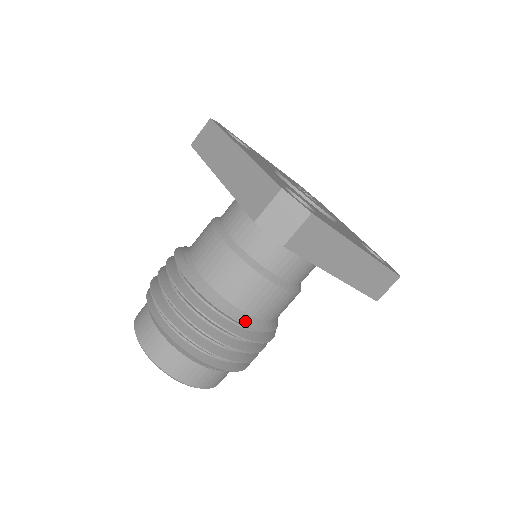
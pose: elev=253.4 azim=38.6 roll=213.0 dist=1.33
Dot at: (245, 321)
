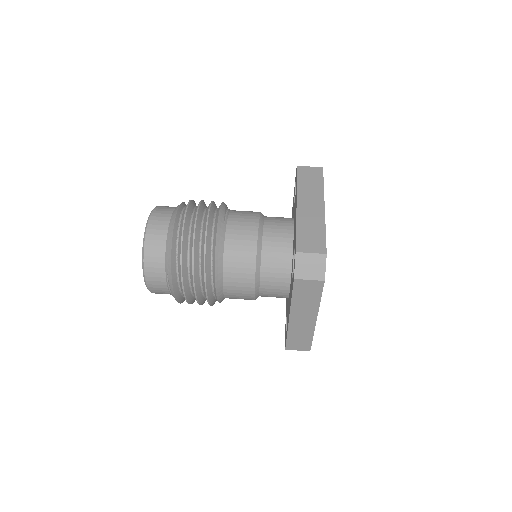
Dot at: (218, 283)
